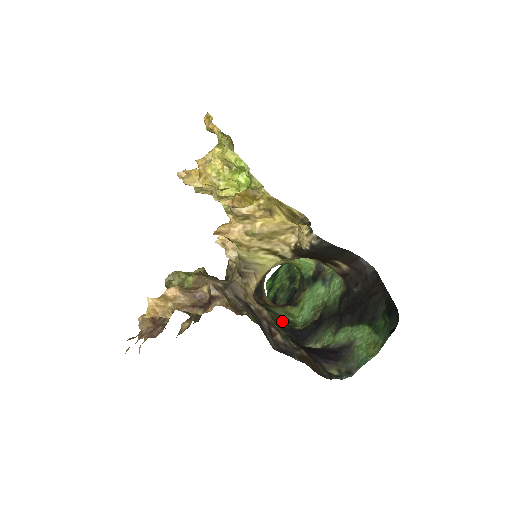
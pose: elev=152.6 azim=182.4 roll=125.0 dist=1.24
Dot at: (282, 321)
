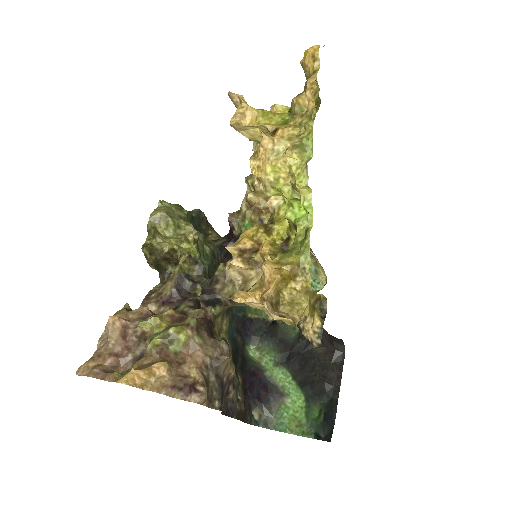
Dot at: occluded
